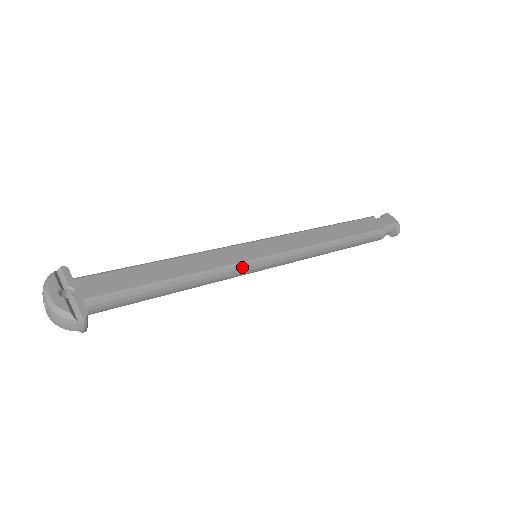
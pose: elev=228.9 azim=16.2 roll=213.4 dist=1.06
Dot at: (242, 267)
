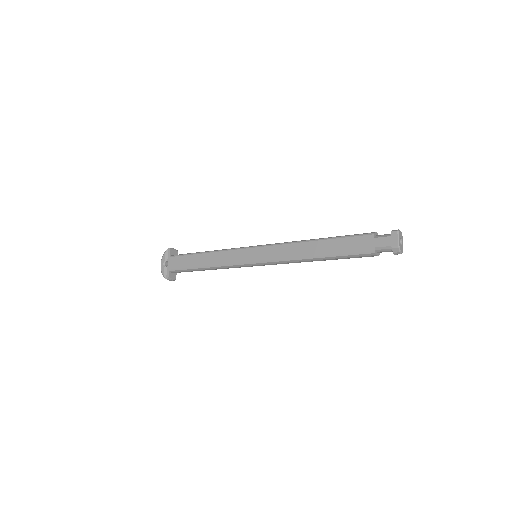
Dot at: (239, 266)
